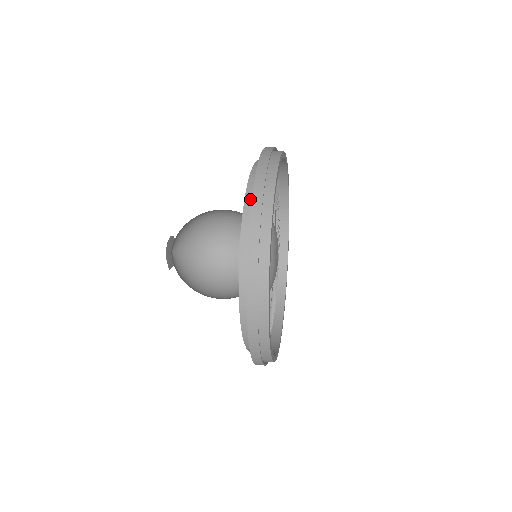
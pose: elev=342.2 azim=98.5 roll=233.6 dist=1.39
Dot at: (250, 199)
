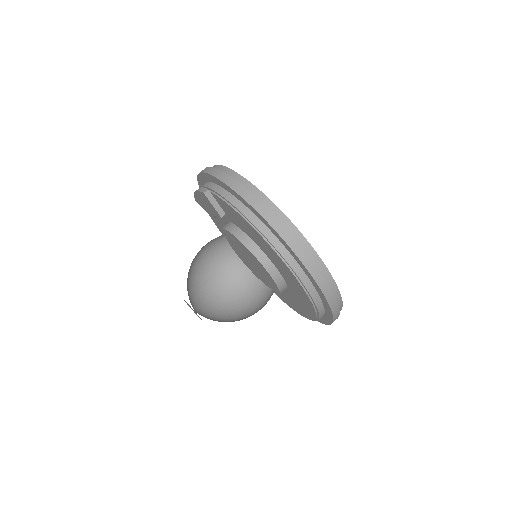
Dot at: occluded
